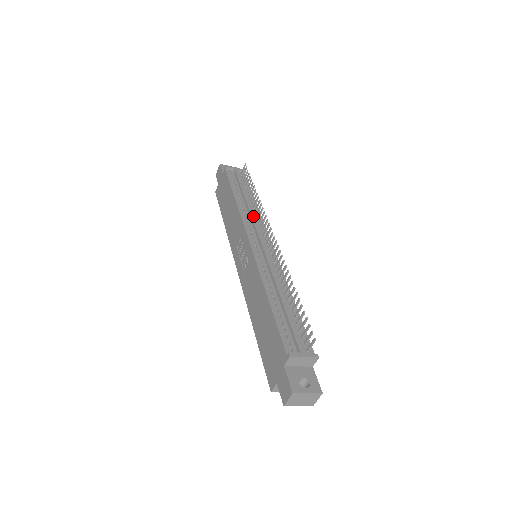
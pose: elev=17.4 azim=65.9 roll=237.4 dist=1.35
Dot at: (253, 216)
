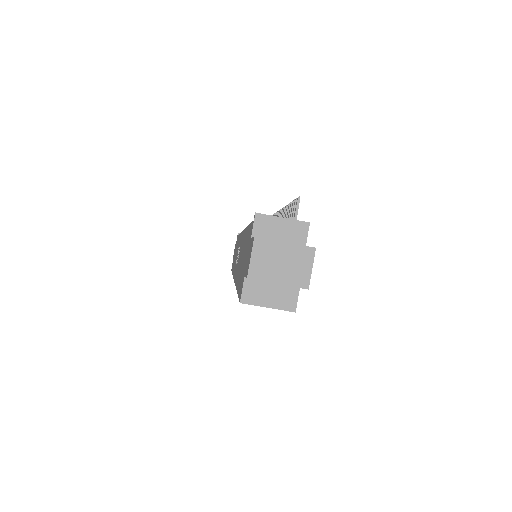
Dot at: occluded
